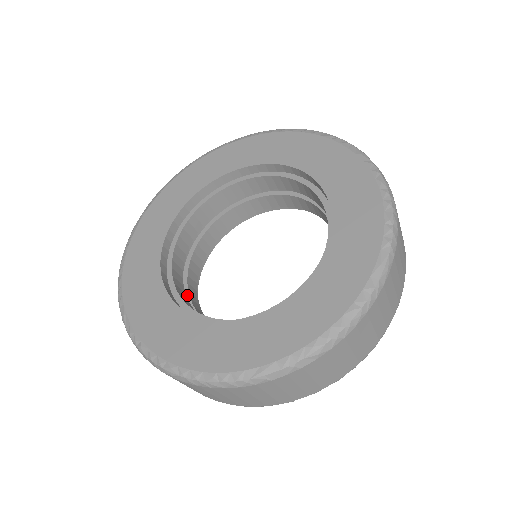
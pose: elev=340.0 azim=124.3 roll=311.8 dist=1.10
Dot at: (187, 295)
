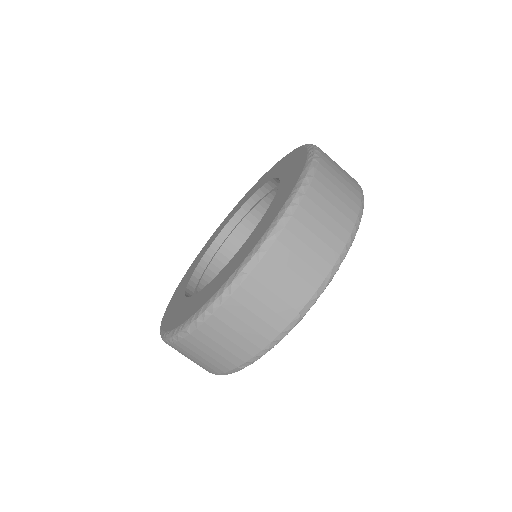
Dot at: occluded
